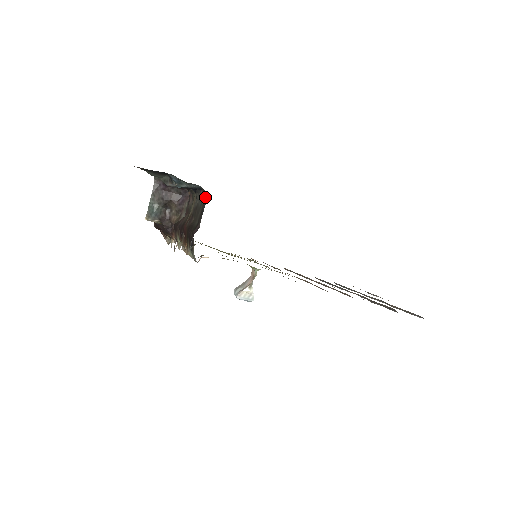
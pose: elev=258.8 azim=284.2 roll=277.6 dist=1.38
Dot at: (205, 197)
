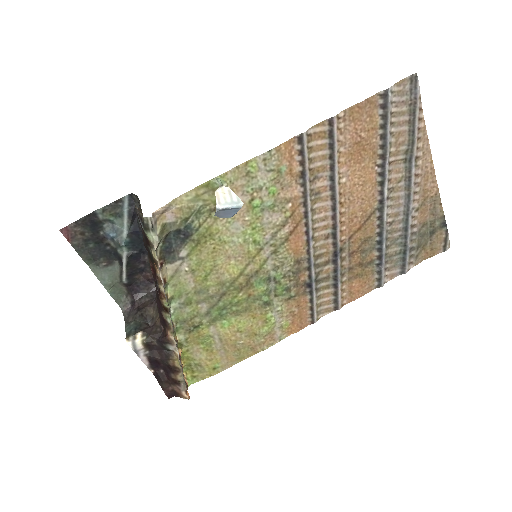
Dot at: (138, 203)
